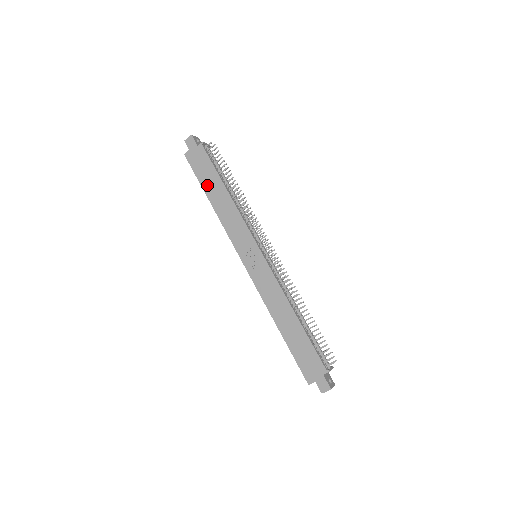
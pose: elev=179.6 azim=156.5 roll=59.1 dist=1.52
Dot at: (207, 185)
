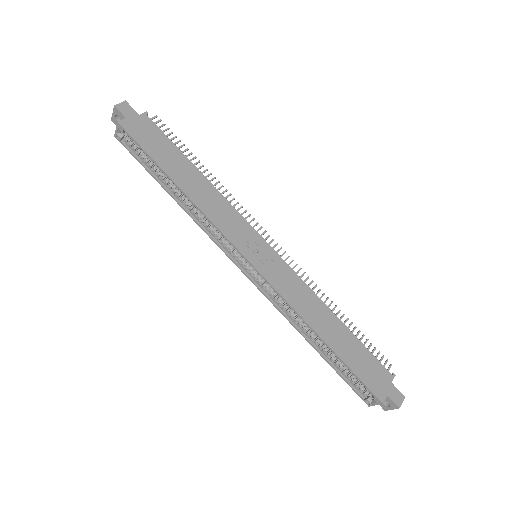
Dot at: (167, 164)
